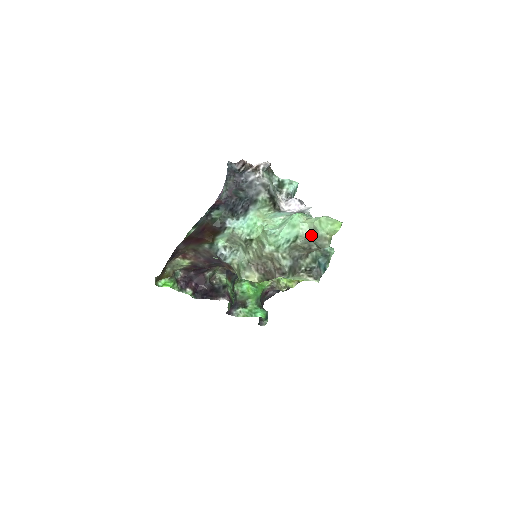
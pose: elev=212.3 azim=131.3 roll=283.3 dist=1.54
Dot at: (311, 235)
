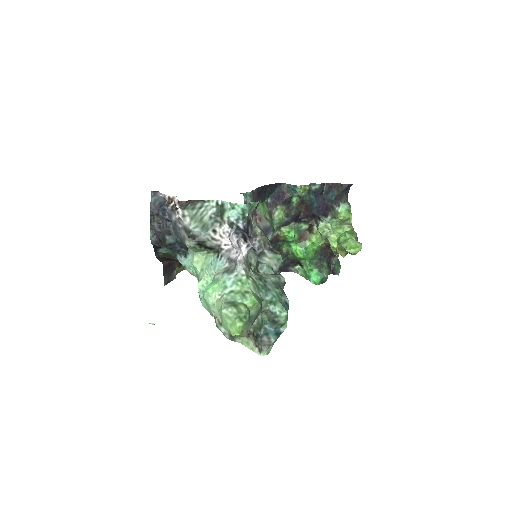
Dot at: occluded
